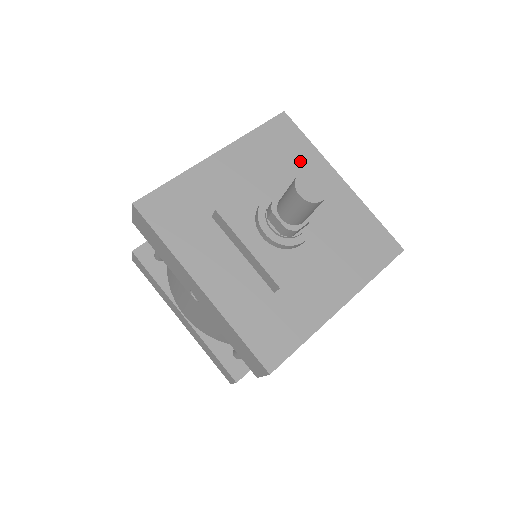
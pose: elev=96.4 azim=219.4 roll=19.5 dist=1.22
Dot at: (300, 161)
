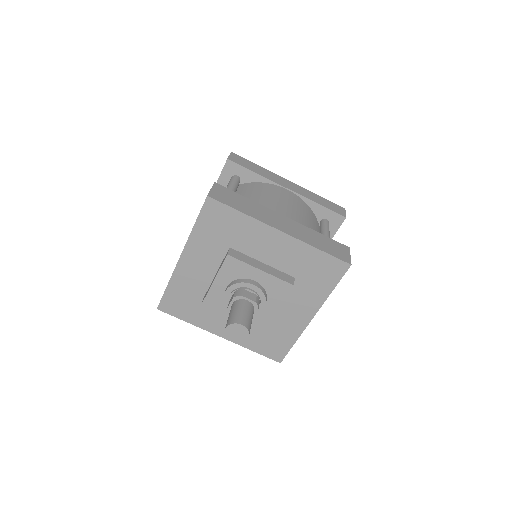
Dot at: (240, 233)
